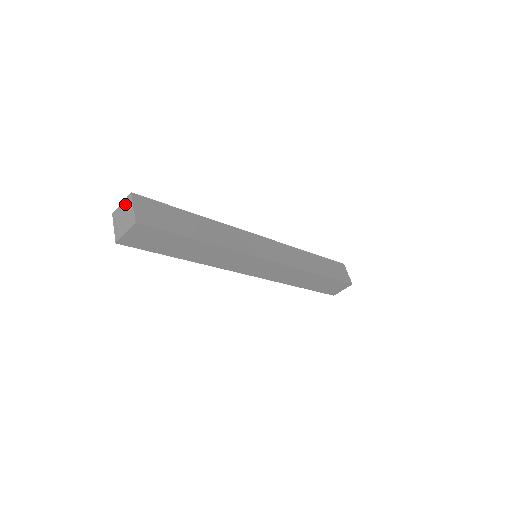
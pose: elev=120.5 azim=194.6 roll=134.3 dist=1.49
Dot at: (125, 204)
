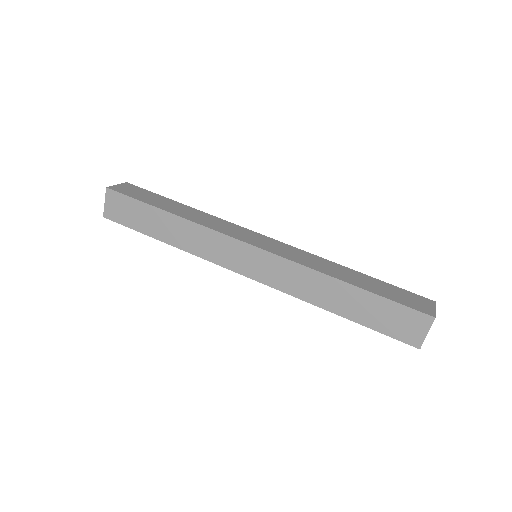
Dot at: occluded
